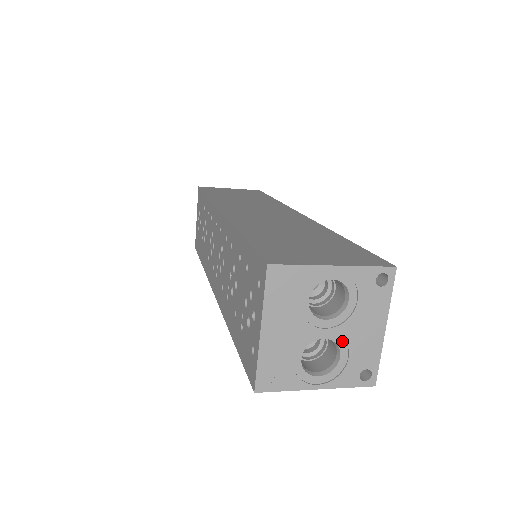
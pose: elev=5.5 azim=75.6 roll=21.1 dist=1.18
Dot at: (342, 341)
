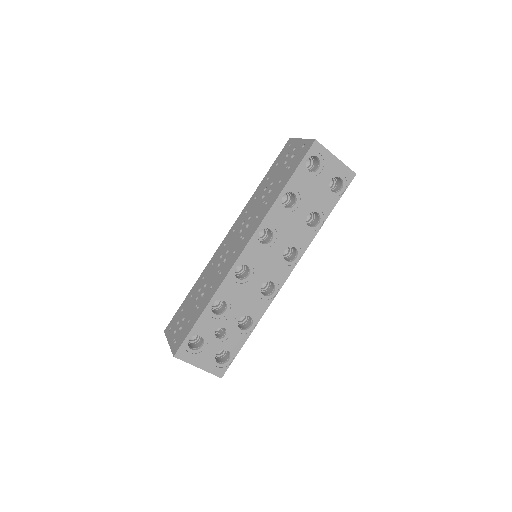
Dot at: occluded
